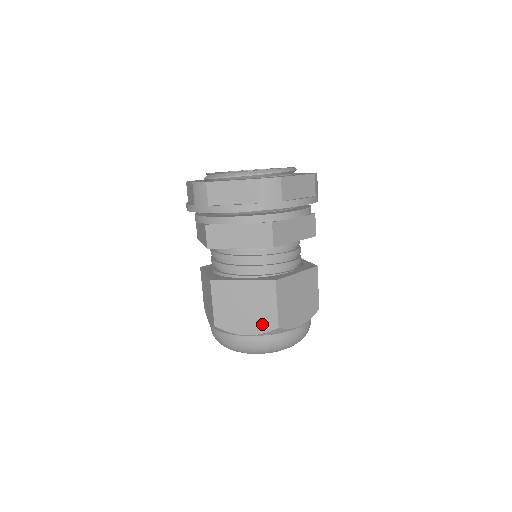
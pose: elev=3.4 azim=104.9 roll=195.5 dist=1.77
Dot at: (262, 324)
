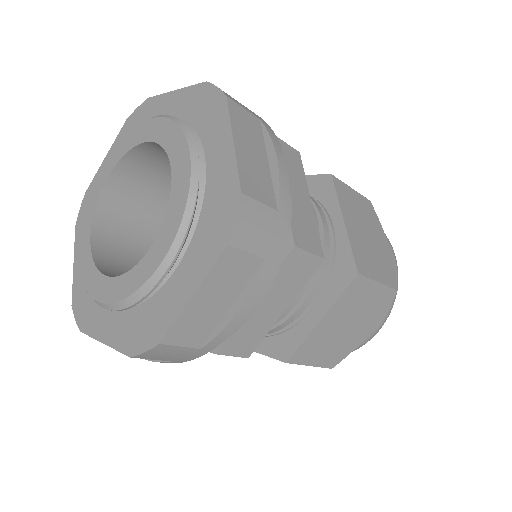
Dot at: occluded
